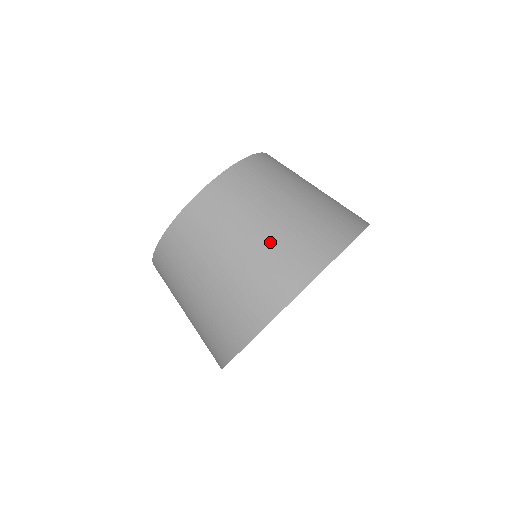
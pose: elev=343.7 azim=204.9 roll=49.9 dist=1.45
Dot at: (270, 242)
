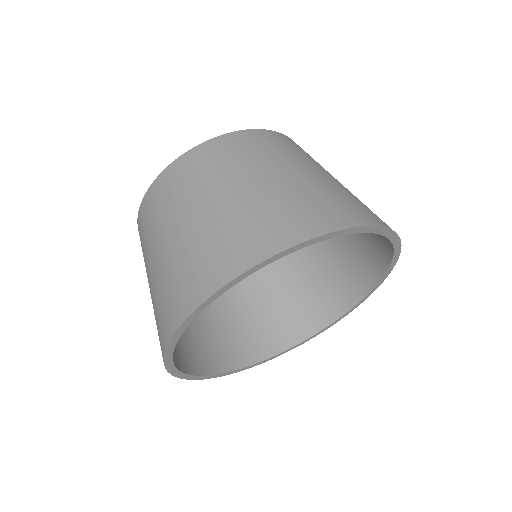
Dot at: (337, 186)
